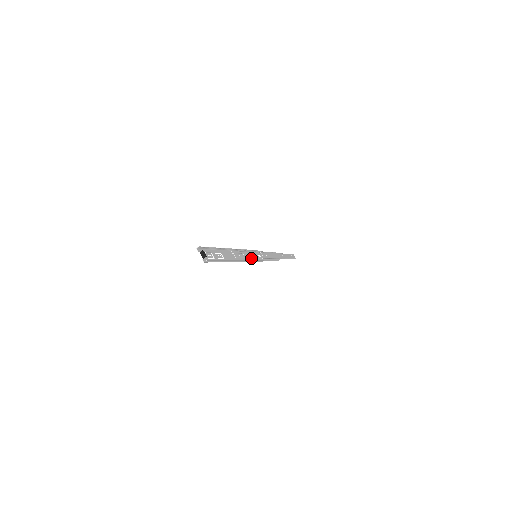
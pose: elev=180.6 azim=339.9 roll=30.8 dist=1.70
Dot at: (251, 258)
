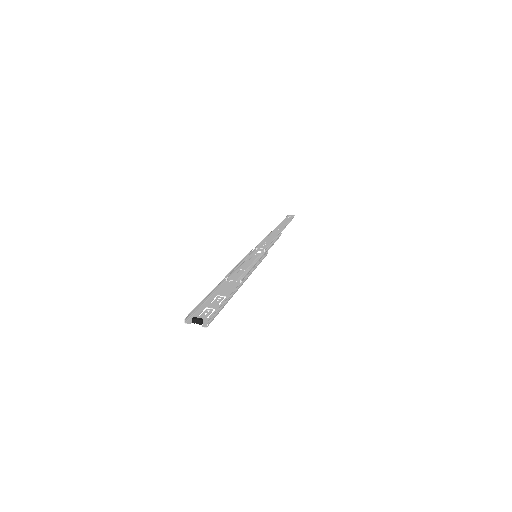
Dot at: (253, 263)
